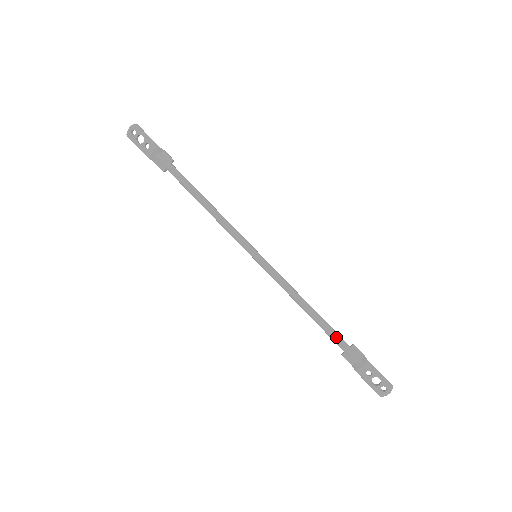
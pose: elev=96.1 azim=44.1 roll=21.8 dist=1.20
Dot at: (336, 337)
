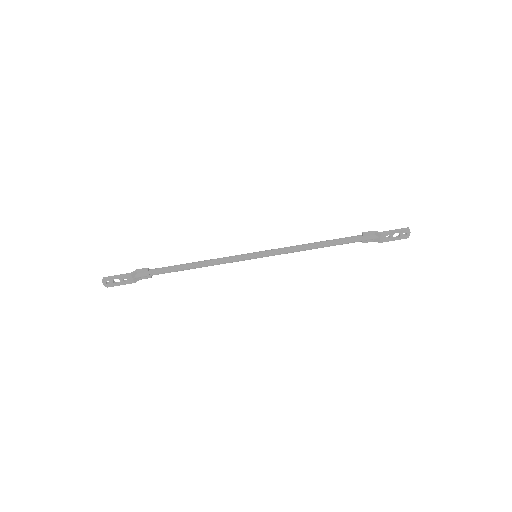
Dot at: (349, 241)
